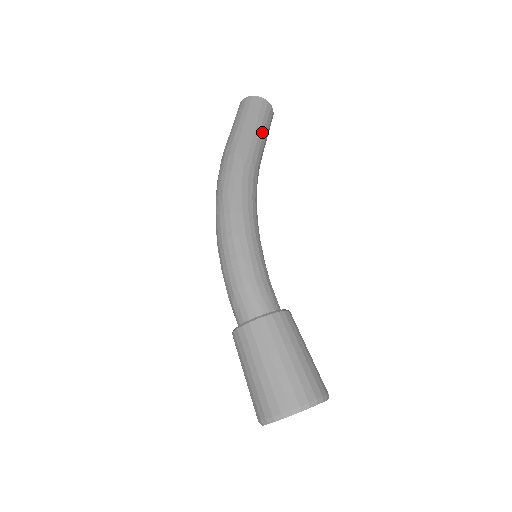
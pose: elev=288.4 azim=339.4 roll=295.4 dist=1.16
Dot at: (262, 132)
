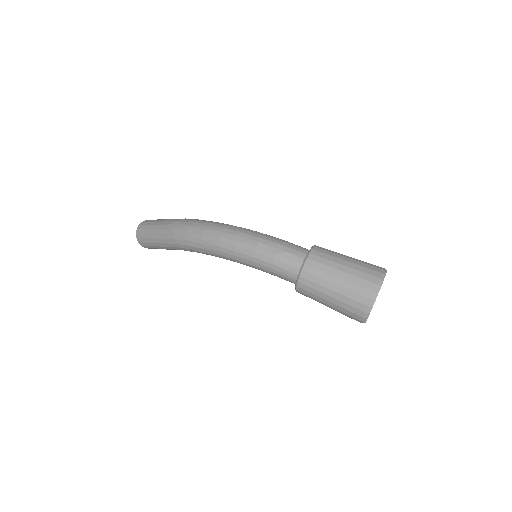
Dot at: occluded
